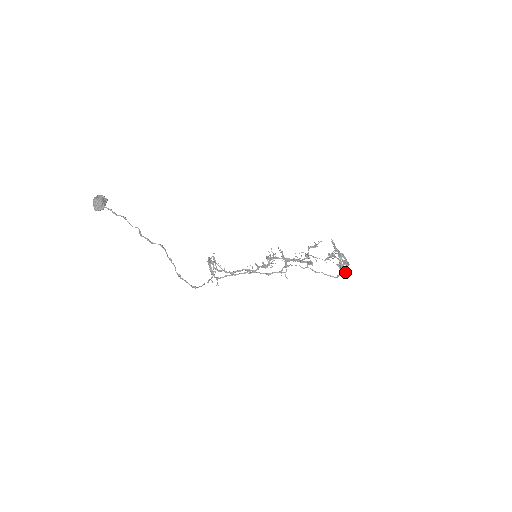
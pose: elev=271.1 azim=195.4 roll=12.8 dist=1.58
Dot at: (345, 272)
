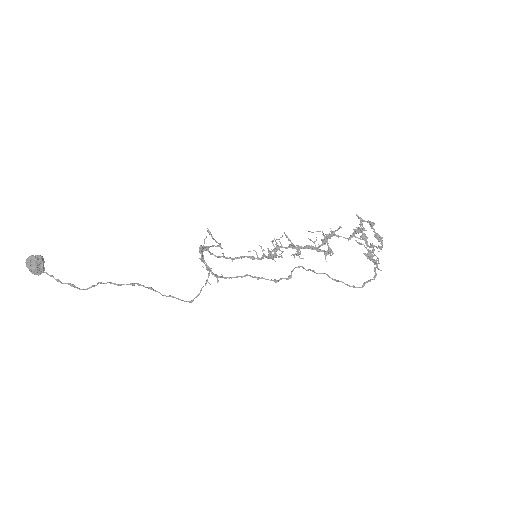
Dot at: (374, 279)
